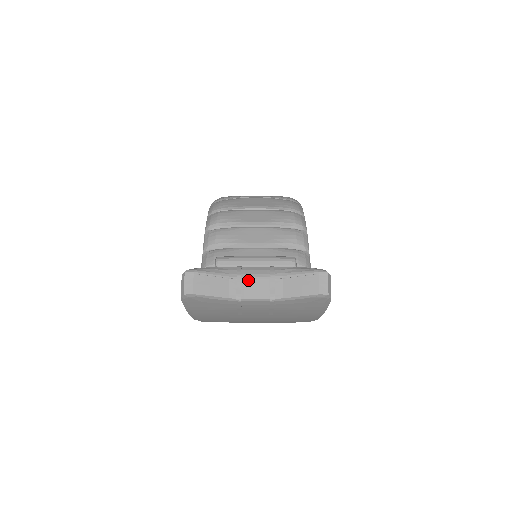
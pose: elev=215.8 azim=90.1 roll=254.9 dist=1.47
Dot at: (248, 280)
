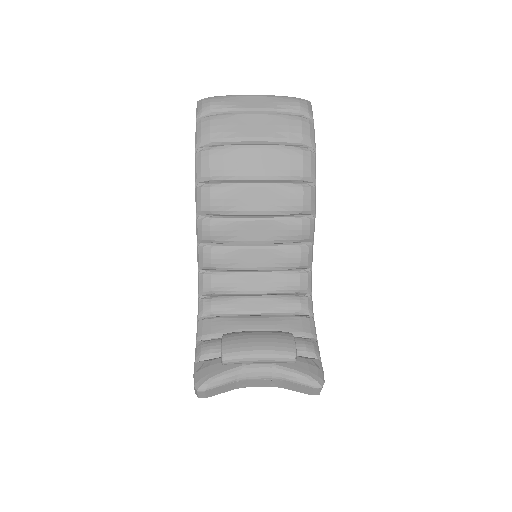
Dot at: (252, 380)
